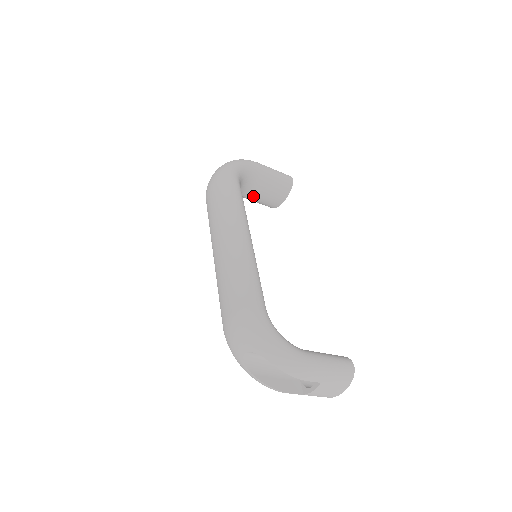
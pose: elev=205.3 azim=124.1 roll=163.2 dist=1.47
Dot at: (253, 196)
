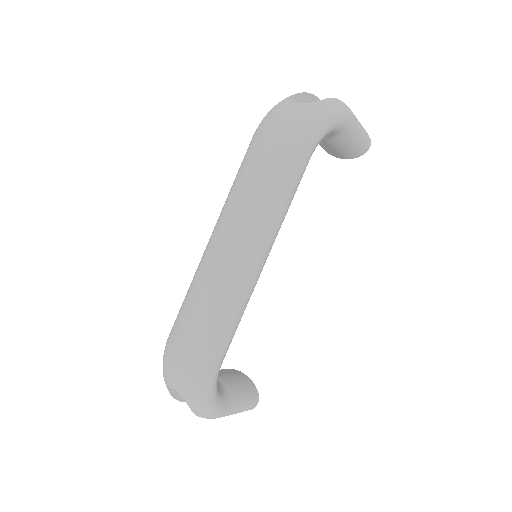
Dot at: occluded
